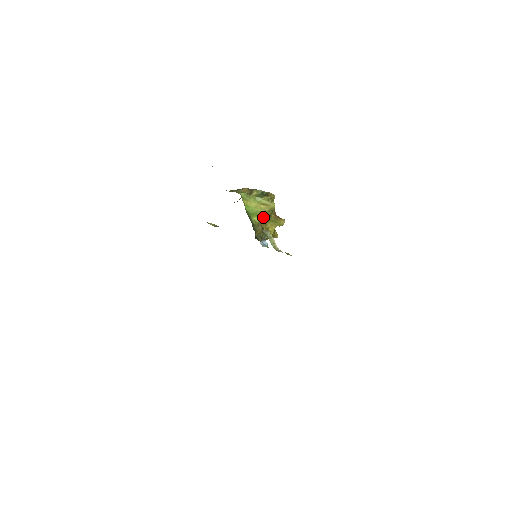
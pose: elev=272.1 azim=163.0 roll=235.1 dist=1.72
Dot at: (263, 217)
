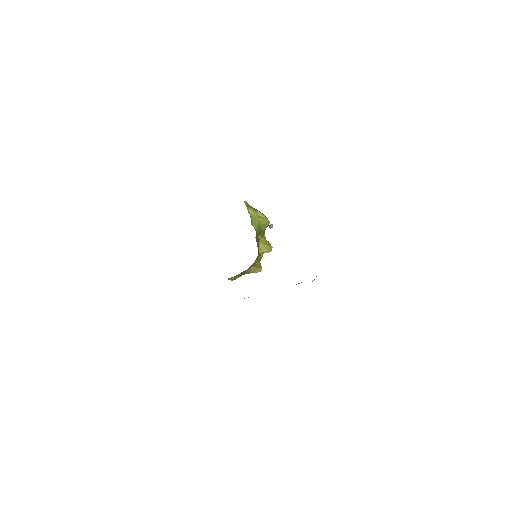
Dot at: (259, 229)
